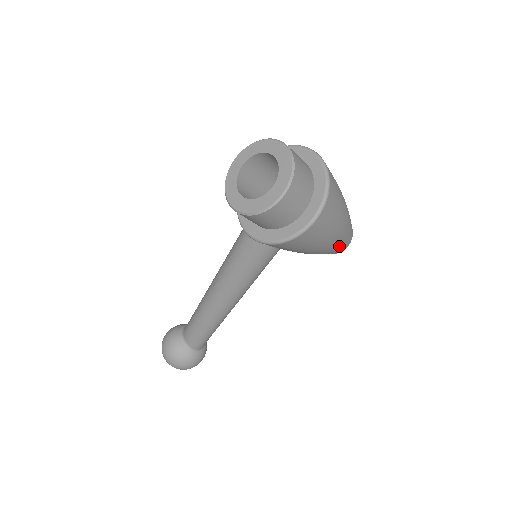
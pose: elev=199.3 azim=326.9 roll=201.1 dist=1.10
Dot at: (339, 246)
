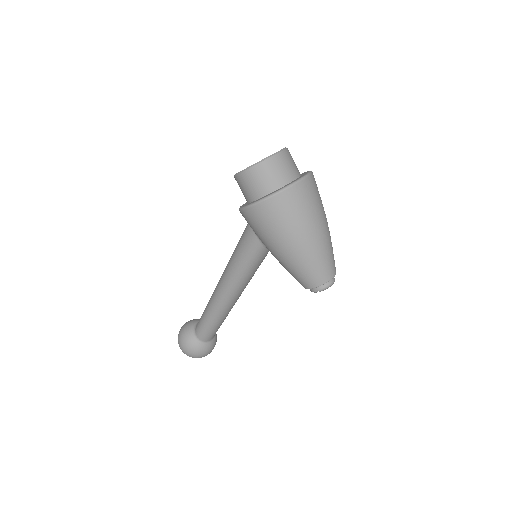
Dot at: (302, 269)
